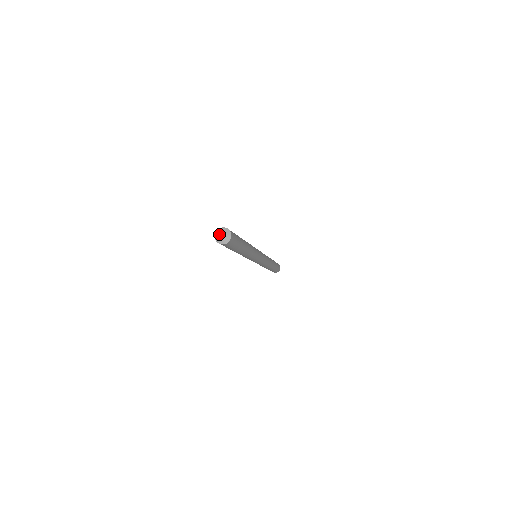
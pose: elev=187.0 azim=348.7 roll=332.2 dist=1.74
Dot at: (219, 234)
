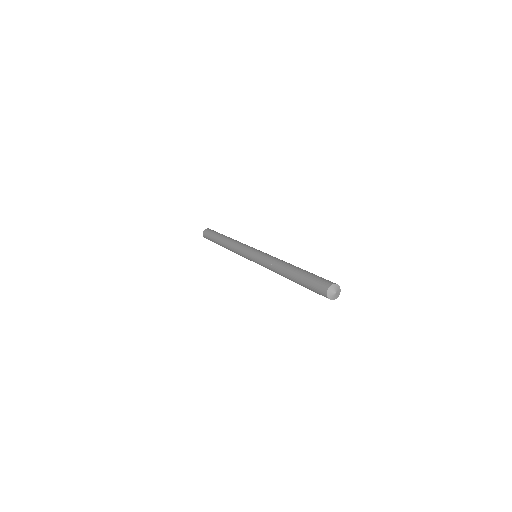
Dot at: (332, 294)
